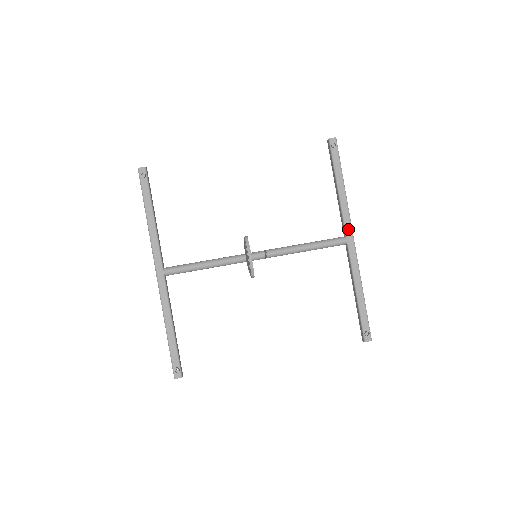
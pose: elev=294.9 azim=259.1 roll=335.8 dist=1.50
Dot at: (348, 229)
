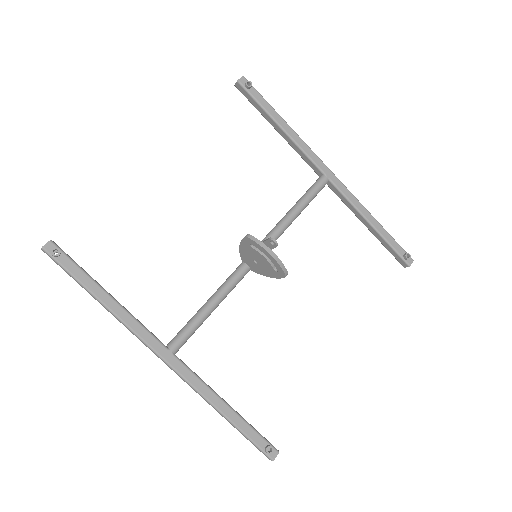
Dot at: (320, 165)
